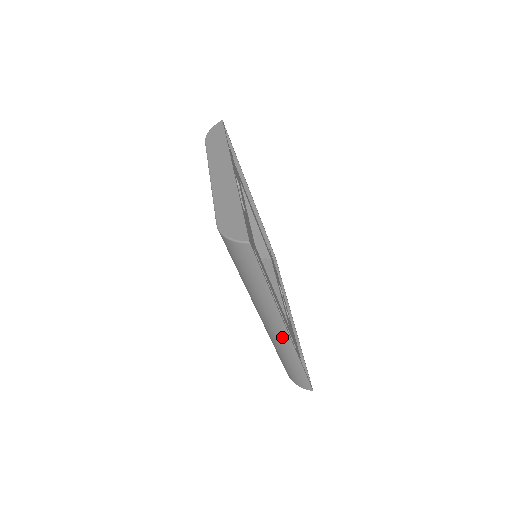
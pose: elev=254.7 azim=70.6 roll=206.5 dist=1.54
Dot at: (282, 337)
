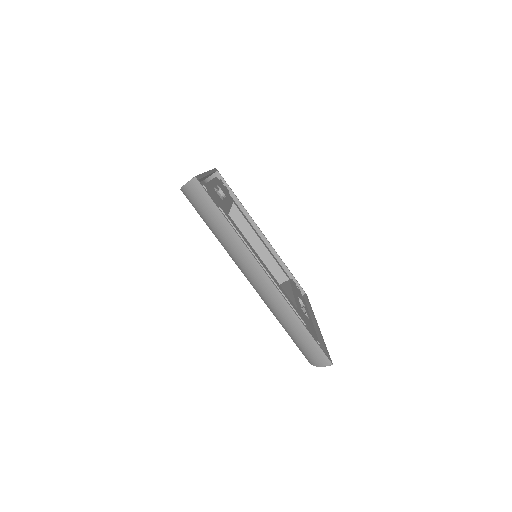
Dot at: (269, 289)
